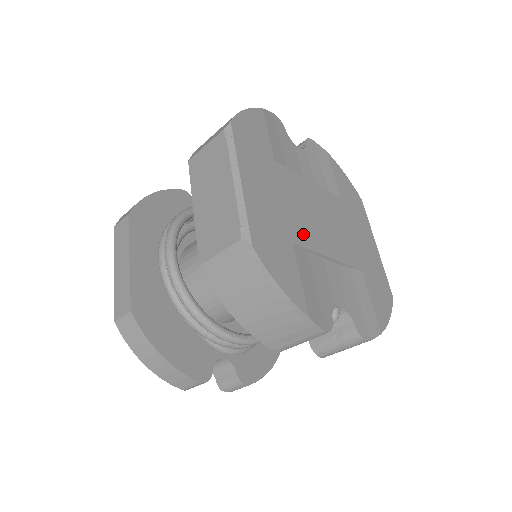
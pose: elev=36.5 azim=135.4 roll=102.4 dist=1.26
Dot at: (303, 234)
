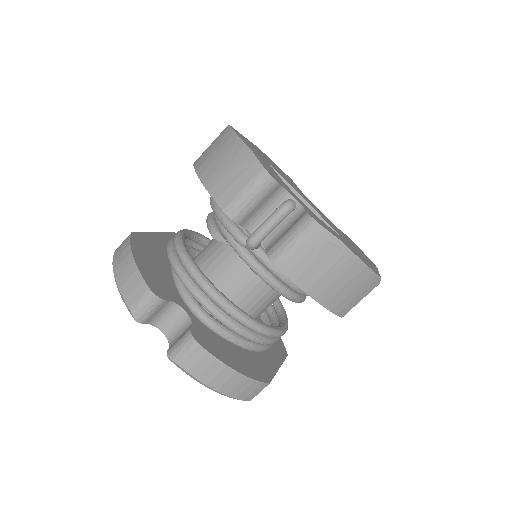
Dot at: (283, 177)
